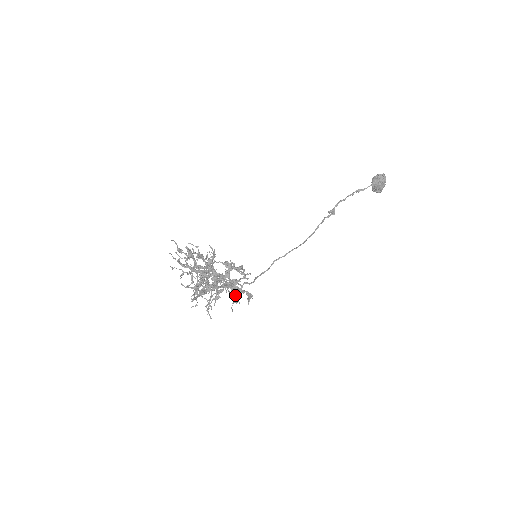
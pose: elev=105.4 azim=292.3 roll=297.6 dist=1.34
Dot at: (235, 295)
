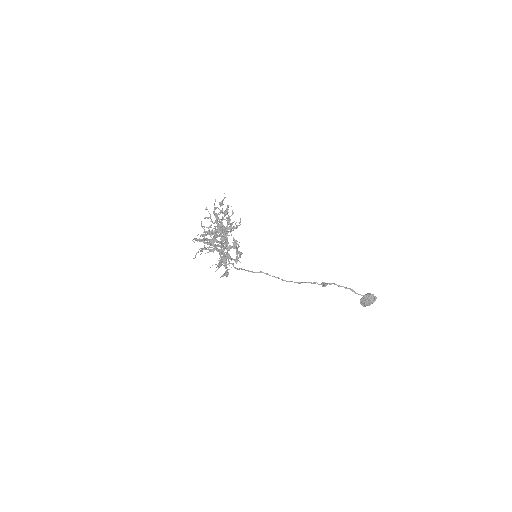
Dot at: (219, 264)
